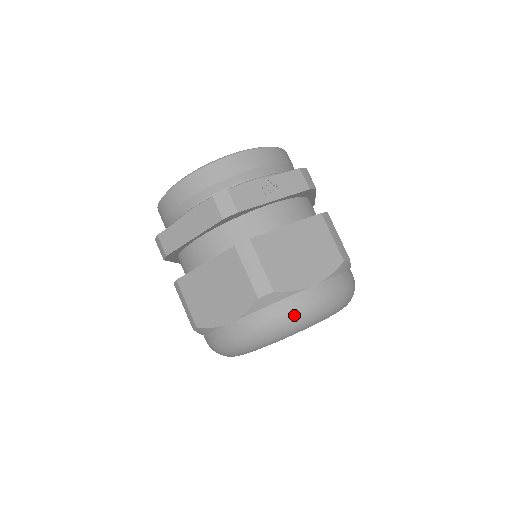
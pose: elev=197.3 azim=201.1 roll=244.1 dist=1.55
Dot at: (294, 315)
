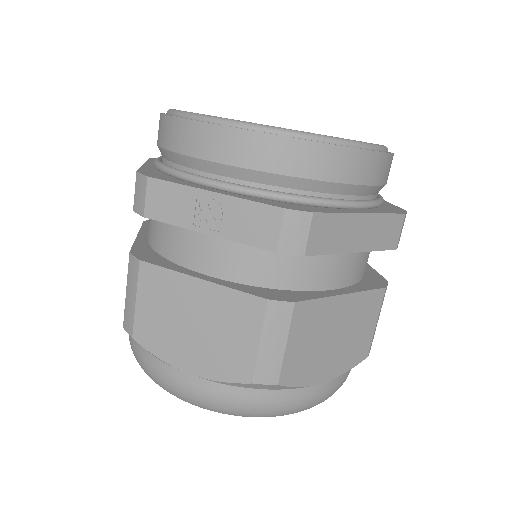
Dot at: (152, 376)
